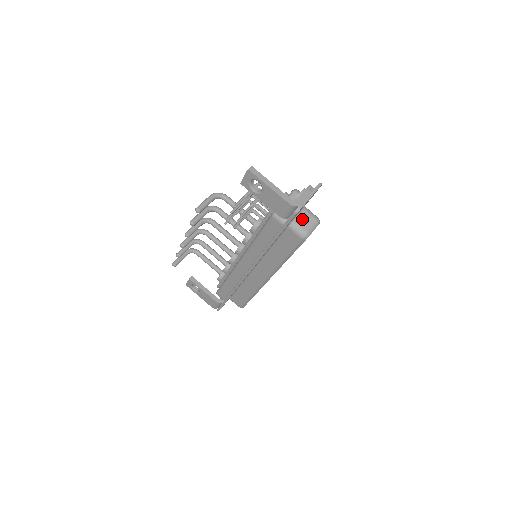
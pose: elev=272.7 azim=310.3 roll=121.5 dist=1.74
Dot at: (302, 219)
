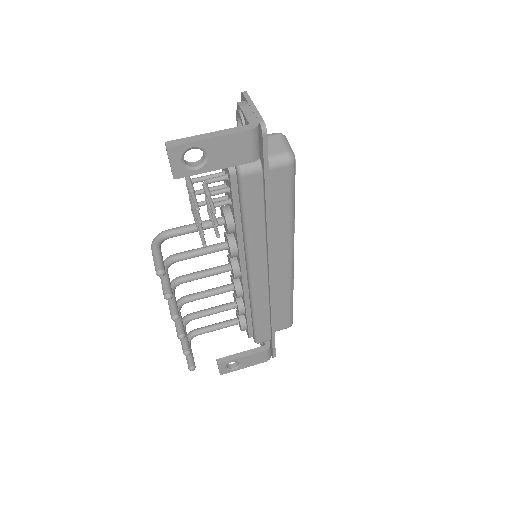
Dot at: (268, 147)
